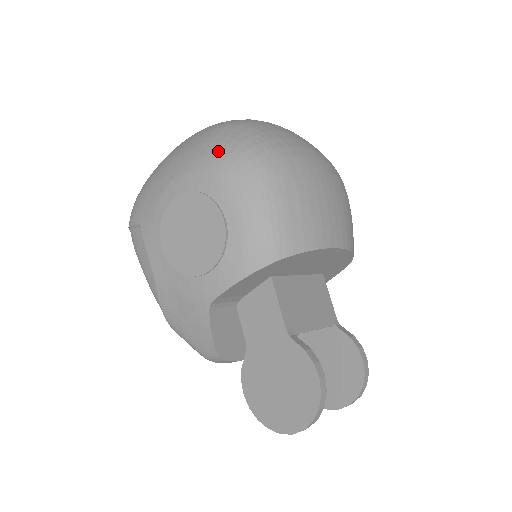
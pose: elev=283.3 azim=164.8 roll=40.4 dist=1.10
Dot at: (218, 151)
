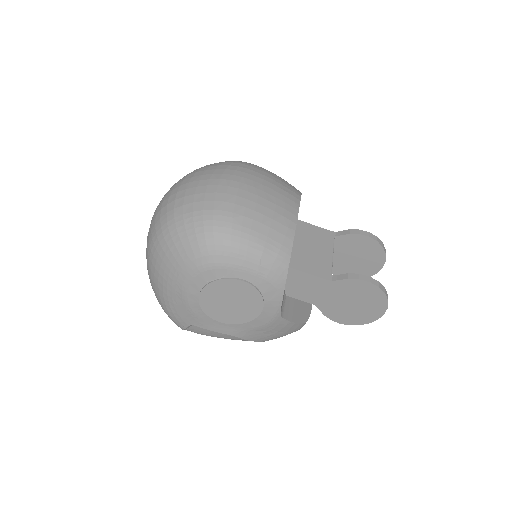
Dot at: (190, 253)
